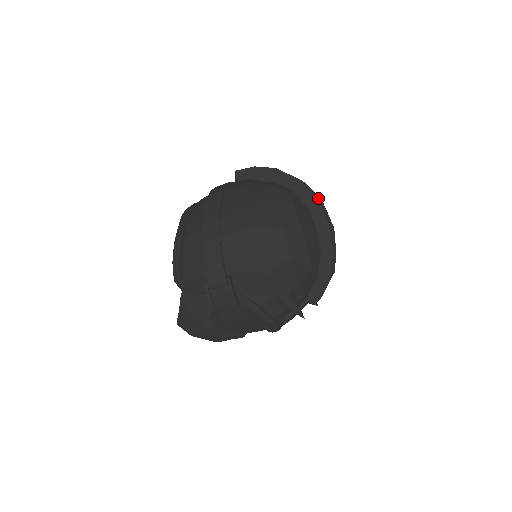
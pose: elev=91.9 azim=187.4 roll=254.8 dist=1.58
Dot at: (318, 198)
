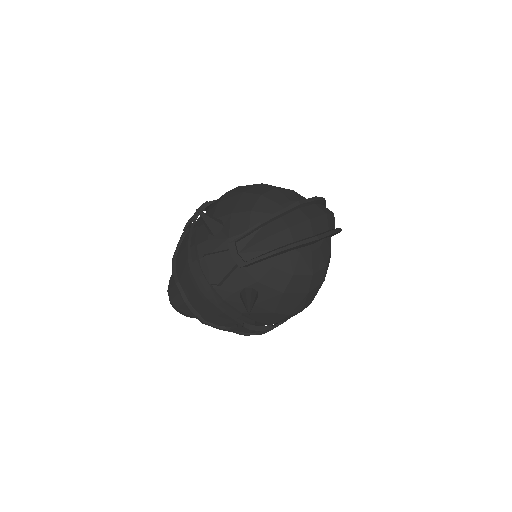
Dot at: (326, 212)
